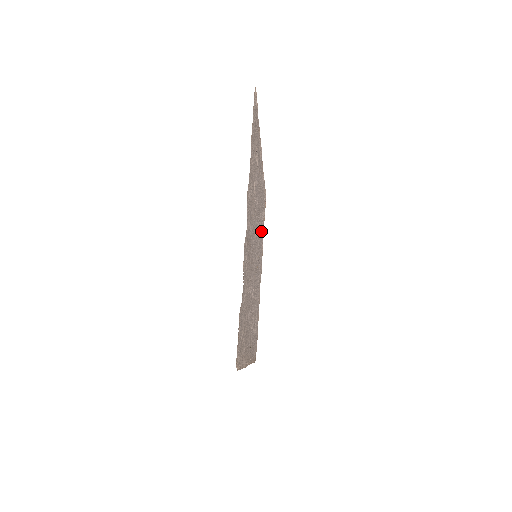
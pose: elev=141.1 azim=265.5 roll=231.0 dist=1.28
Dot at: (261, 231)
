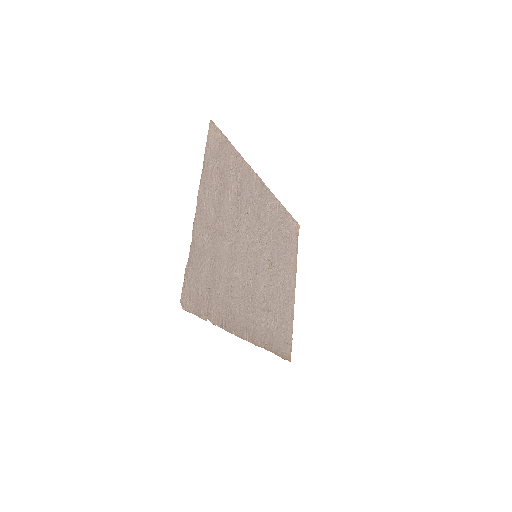
Dot at: (283, 246)
